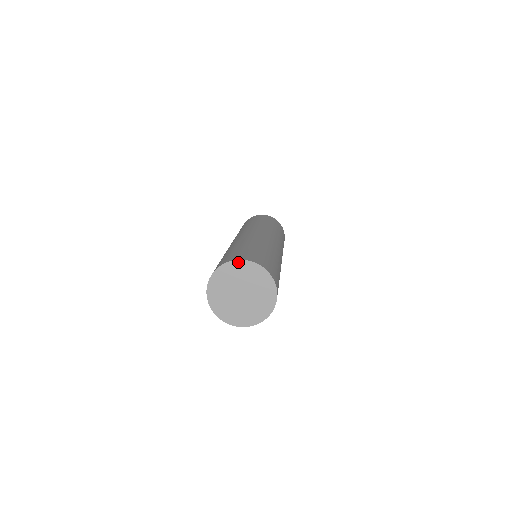
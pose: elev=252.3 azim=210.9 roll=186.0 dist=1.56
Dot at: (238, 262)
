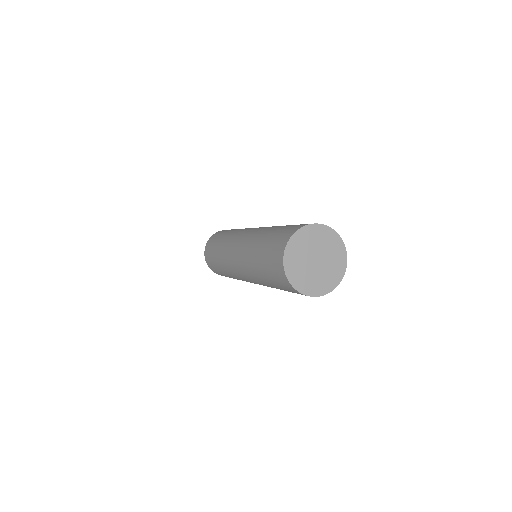
Dot at: (296, 234)
